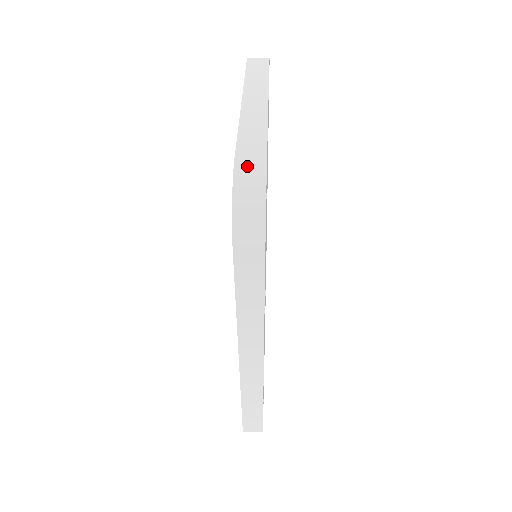
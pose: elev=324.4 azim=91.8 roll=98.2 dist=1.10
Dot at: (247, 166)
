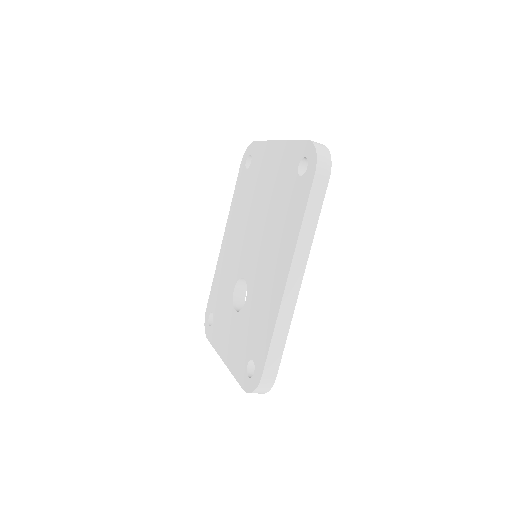
Dot at: (315, 142)
